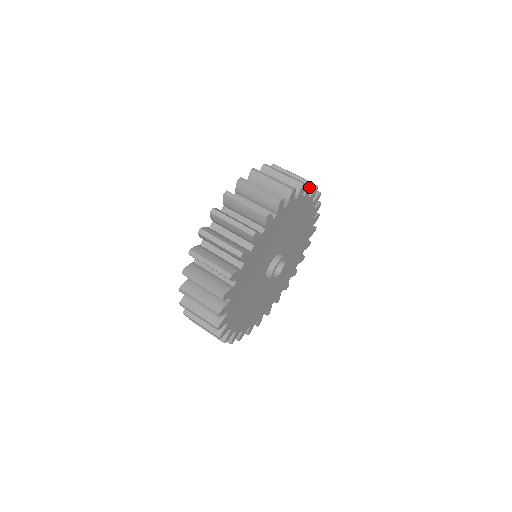
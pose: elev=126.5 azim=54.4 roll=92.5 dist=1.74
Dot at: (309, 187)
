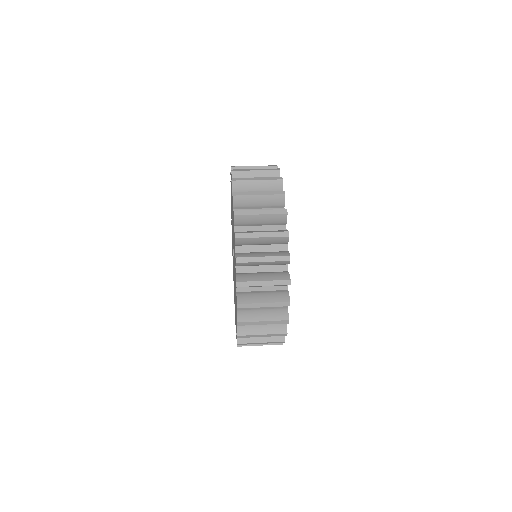
Dot at: (282, 185)
